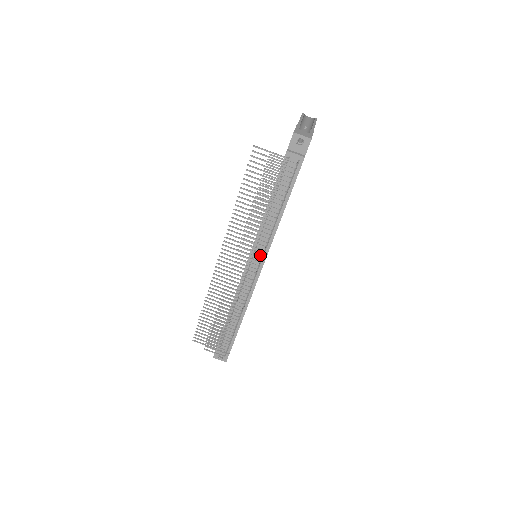
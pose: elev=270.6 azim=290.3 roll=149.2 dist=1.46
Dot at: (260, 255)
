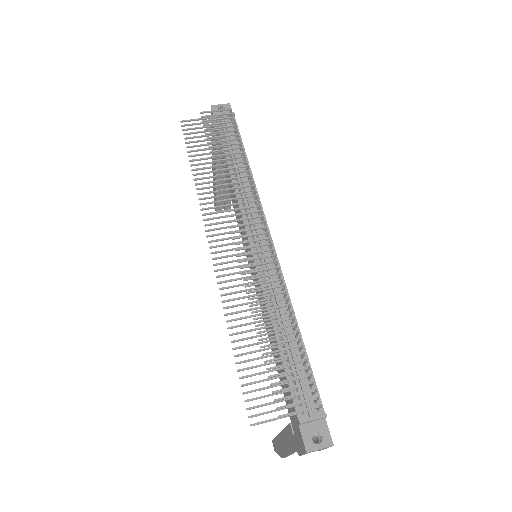
Dot at: (258, 224)
